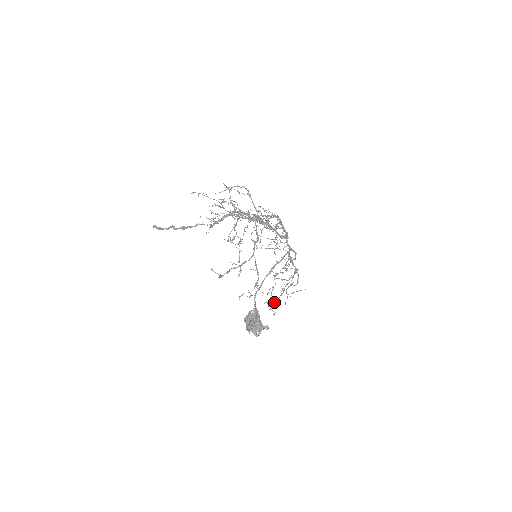
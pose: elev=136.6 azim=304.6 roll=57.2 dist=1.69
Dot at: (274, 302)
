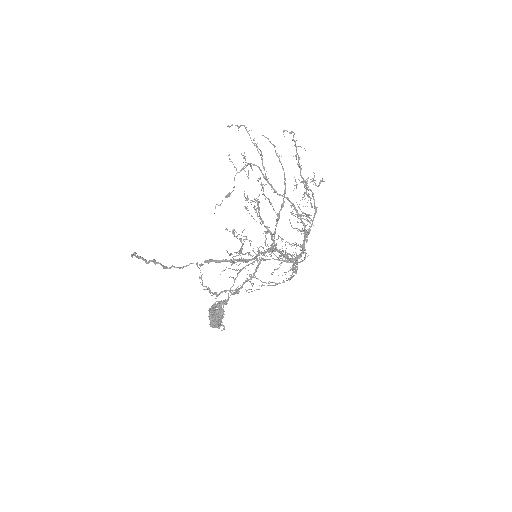
Dot at: occluded
